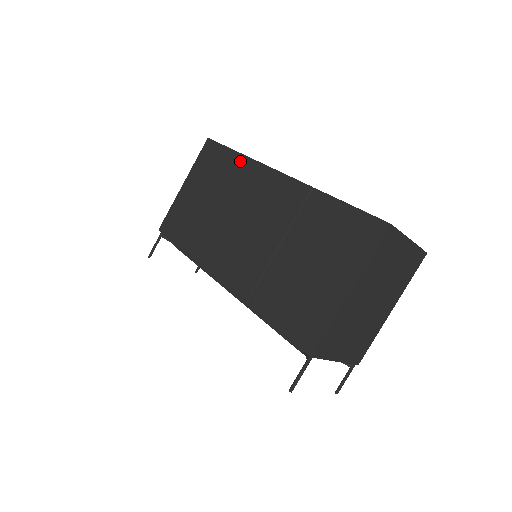
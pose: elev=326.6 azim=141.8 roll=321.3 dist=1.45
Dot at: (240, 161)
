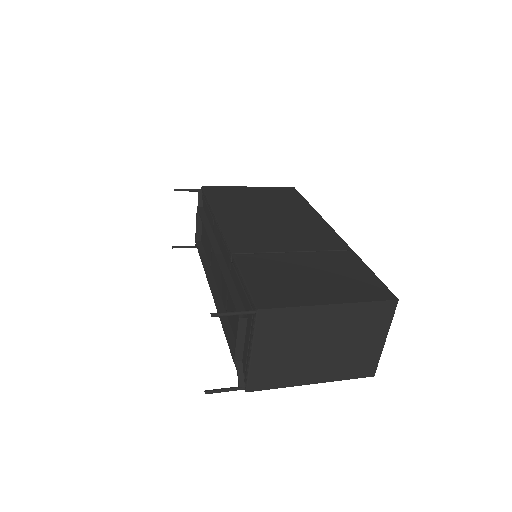
Dot at: (308, 208)
